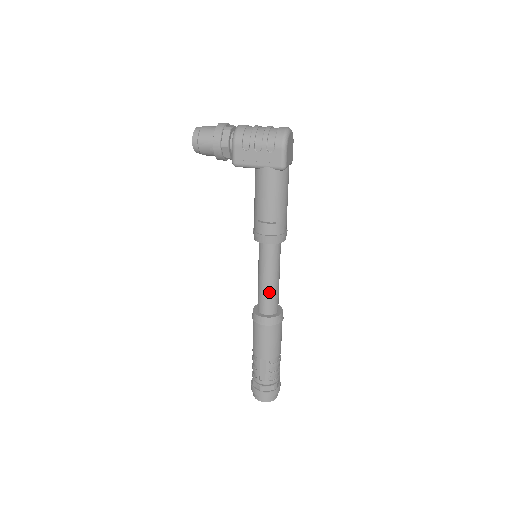
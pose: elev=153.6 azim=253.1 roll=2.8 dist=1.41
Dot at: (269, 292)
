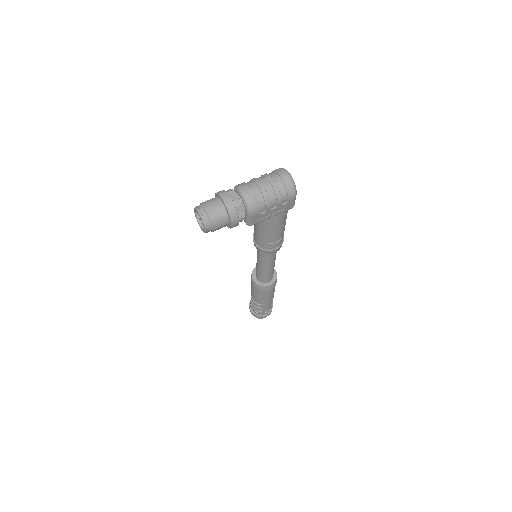
Dot at: (272, 271)
